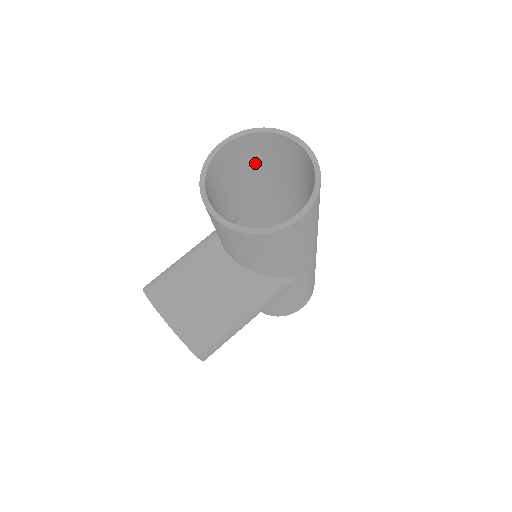
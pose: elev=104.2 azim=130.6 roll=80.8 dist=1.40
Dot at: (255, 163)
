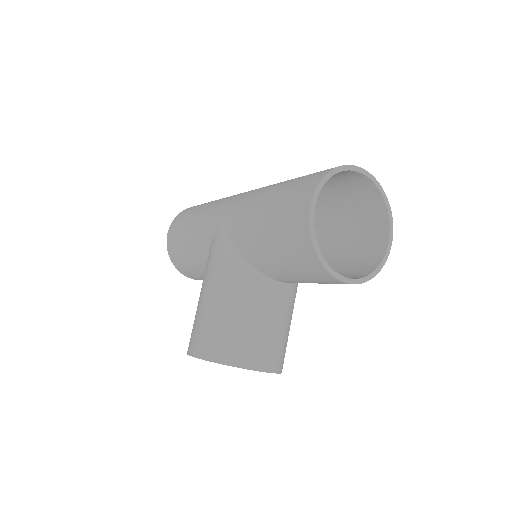
Dot at: occluded
